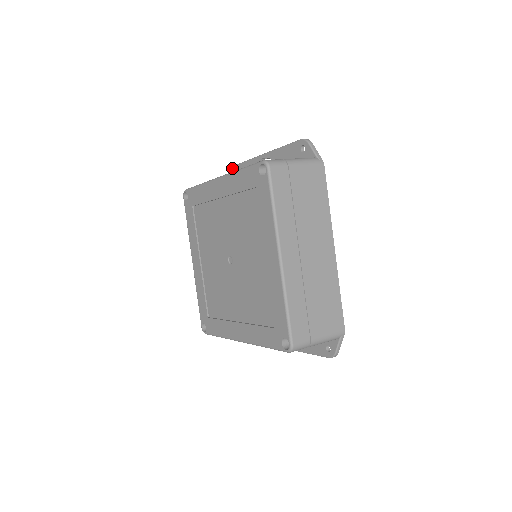
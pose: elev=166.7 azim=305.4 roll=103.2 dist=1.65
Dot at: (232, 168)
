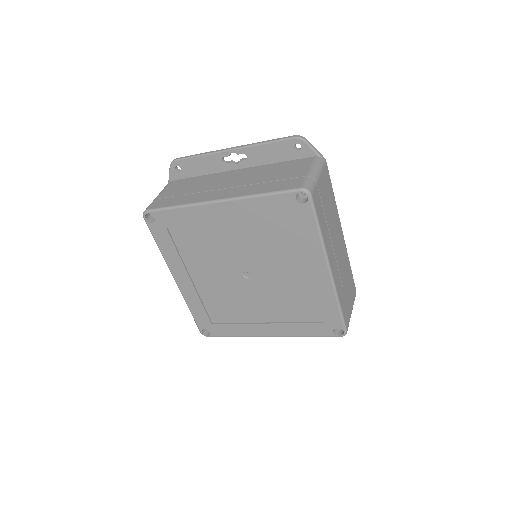
Dot at: (176, 162)
